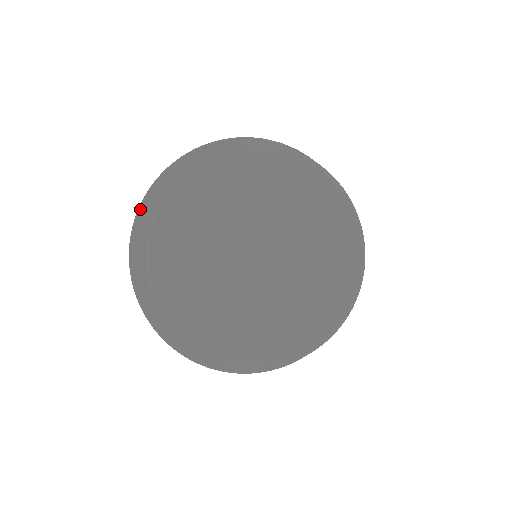
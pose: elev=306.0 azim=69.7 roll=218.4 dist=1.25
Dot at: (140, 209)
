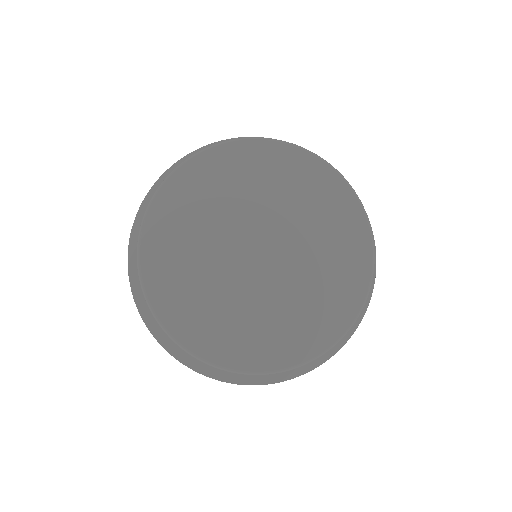
Dot at: (151, 191)
